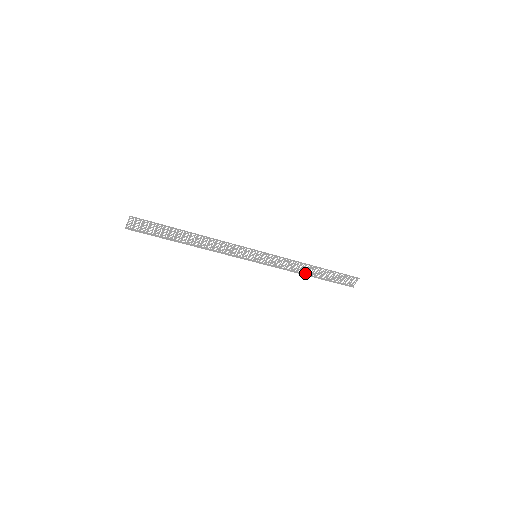
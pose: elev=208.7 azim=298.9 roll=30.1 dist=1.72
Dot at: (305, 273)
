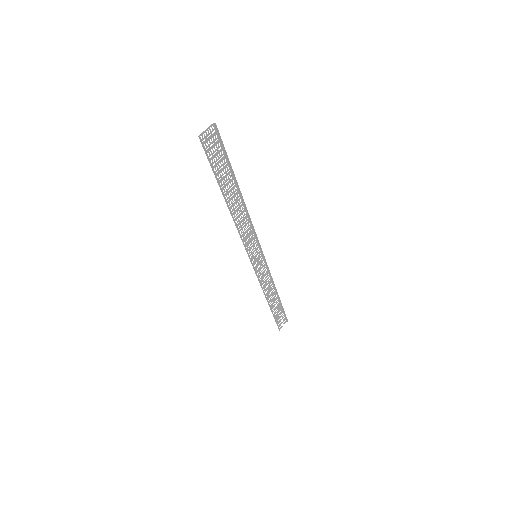
Dot at: (267, 298)
